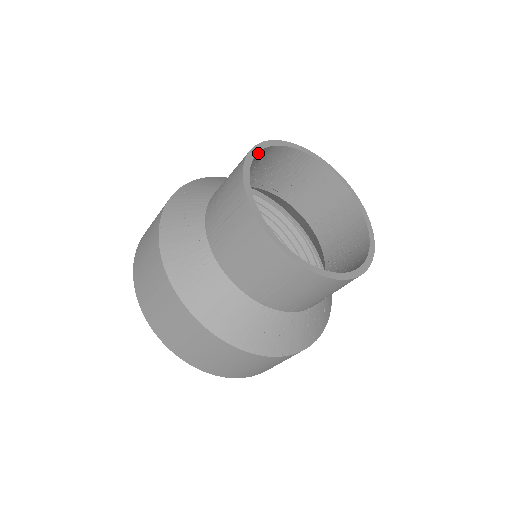
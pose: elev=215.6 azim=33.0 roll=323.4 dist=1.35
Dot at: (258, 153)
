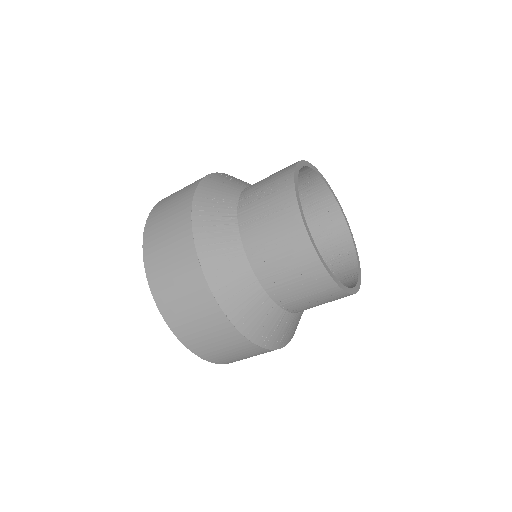
Dot at: (308, 169)
